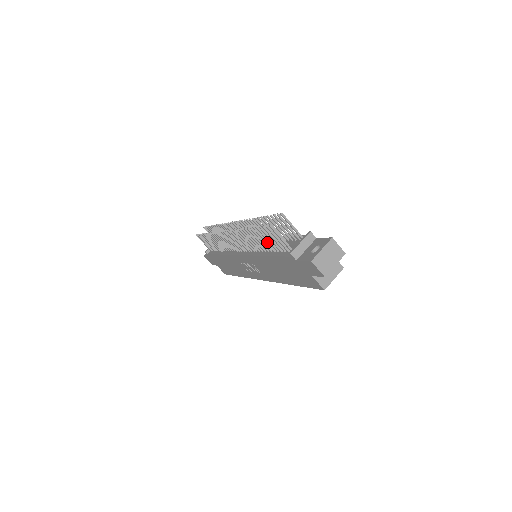
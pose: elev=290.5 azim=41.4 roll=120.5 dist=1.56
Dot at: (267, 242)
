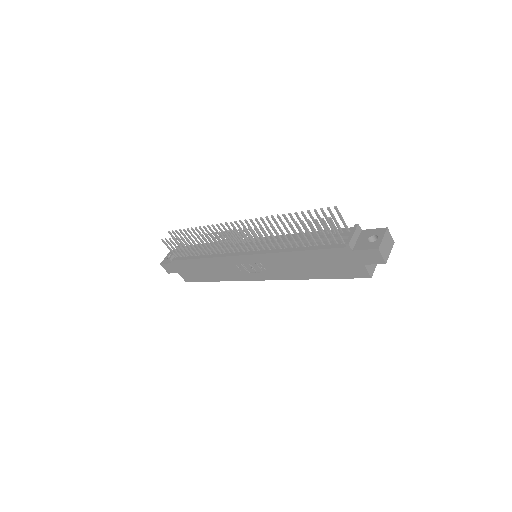
Dot at: (305, 236)
